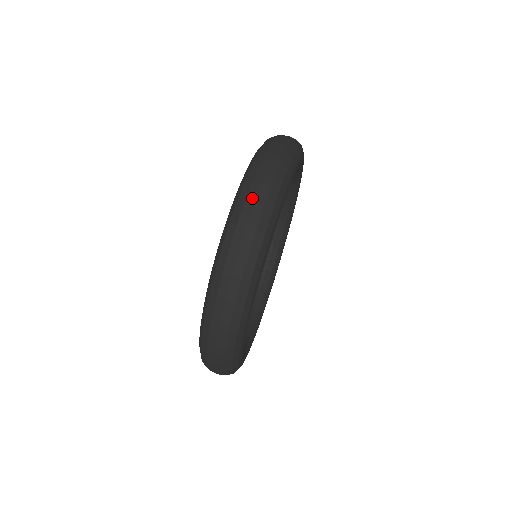
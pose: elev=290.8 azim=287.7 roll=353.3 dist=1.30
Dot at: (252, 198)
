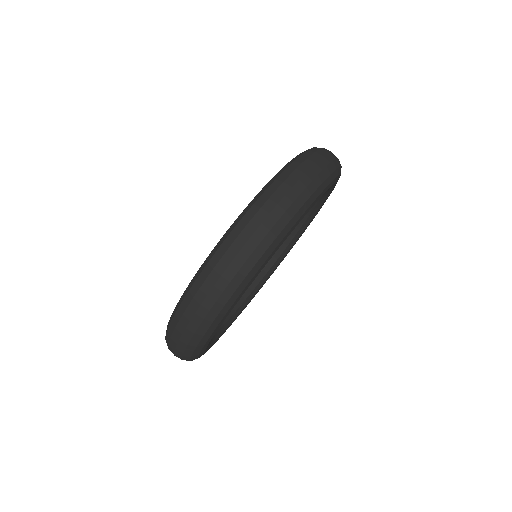
Dot at: (229, 257)
